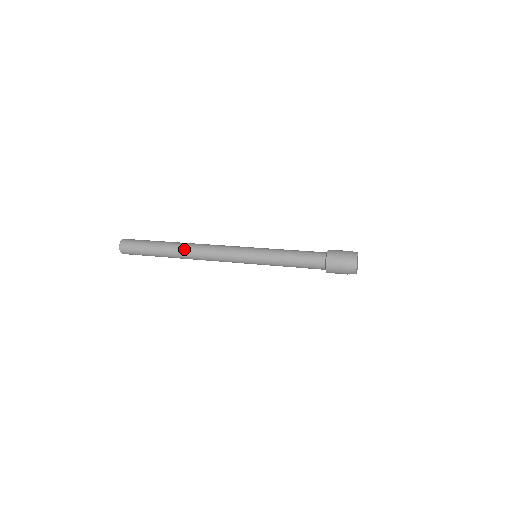
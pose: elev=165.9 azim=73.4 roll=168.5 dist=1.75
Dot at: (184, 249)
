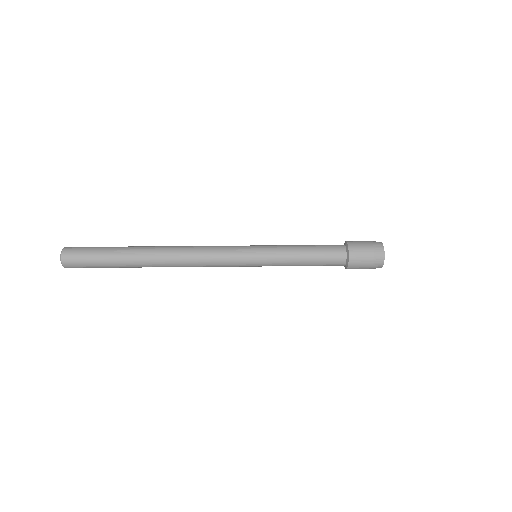
Dot at: occluded
